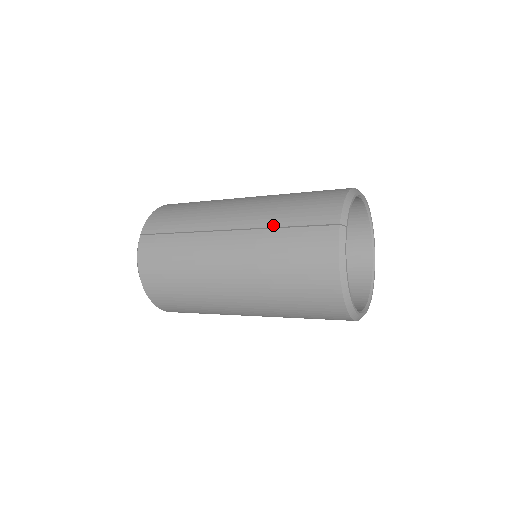
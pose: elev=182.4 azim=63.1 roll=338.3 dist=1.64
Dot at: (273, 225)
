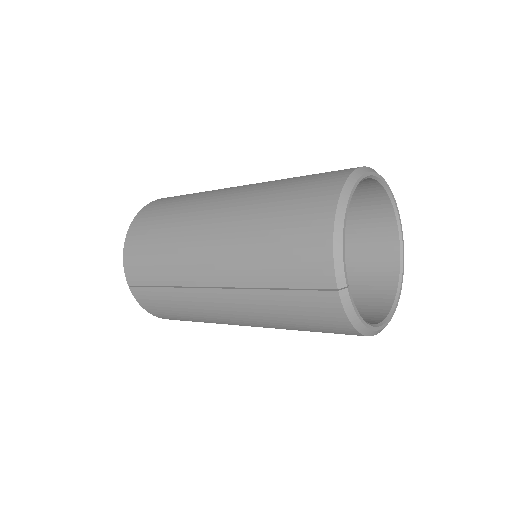
Dot at: (259, 285)
